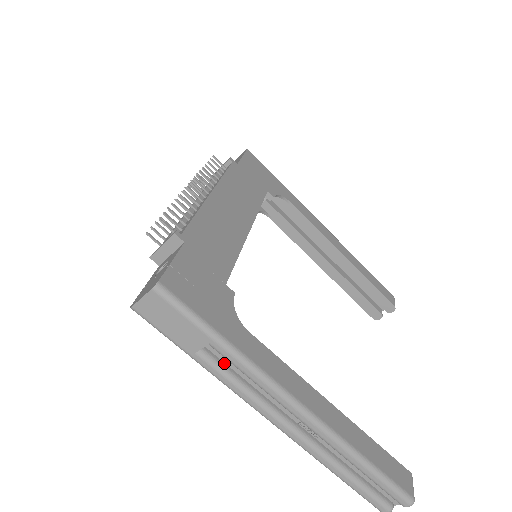
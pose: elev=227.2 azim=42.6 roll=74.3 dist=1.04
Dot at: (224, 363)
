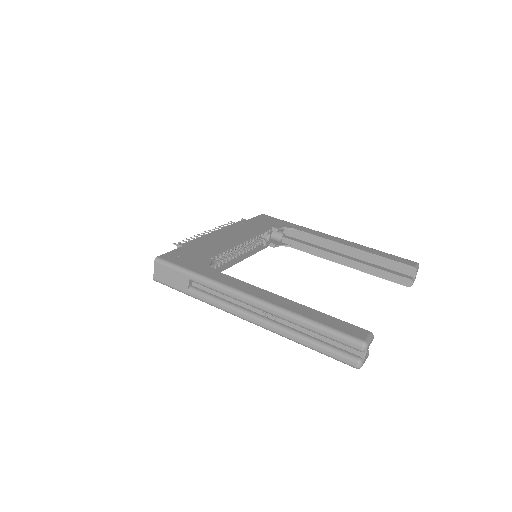
Dot at: (206, 292)
